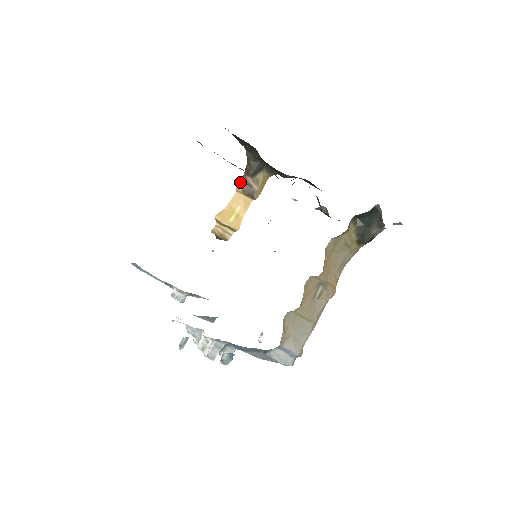
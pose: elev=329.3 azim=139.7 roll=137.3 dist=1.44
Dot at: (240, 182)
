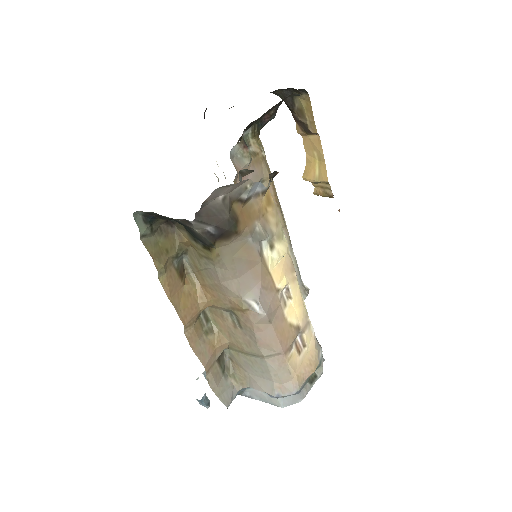
Dot at: (296, 123)
